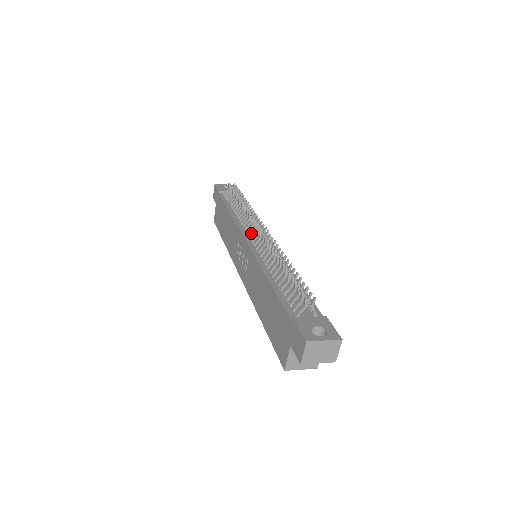
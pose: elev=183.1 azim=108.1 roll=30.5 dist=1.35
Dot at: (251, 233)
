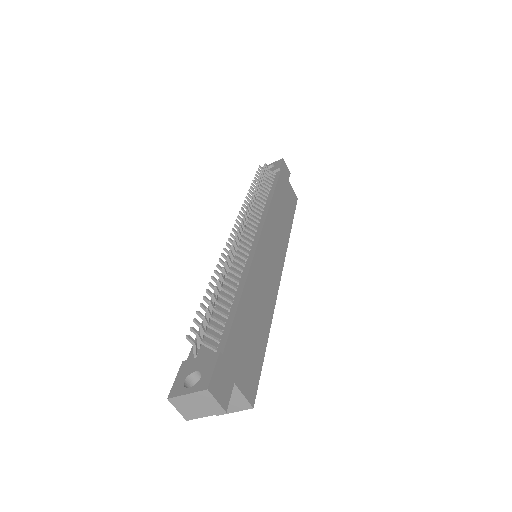
Dot at: occluded
